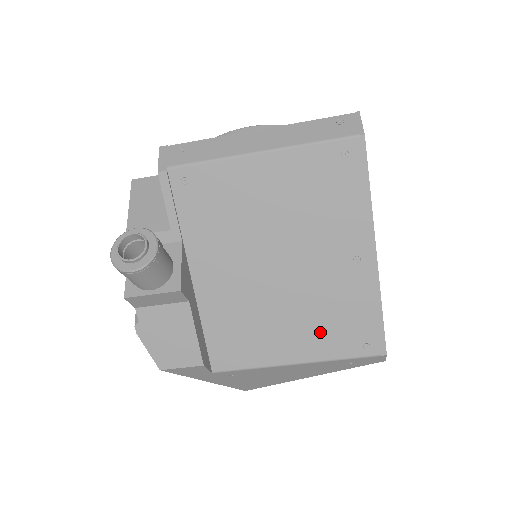
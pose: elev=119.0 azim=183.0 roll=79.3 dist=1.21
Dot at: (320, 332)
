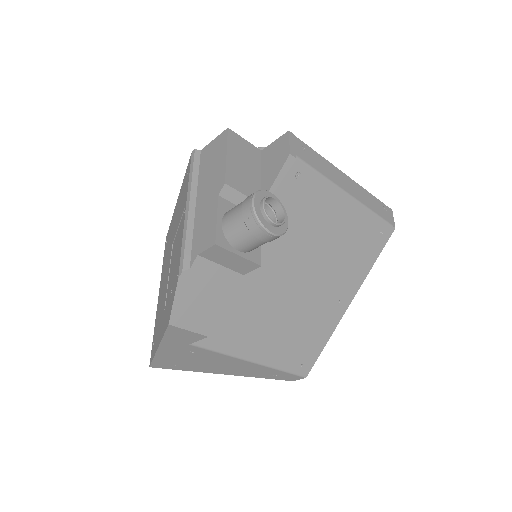
Dot at: (285, 344)
